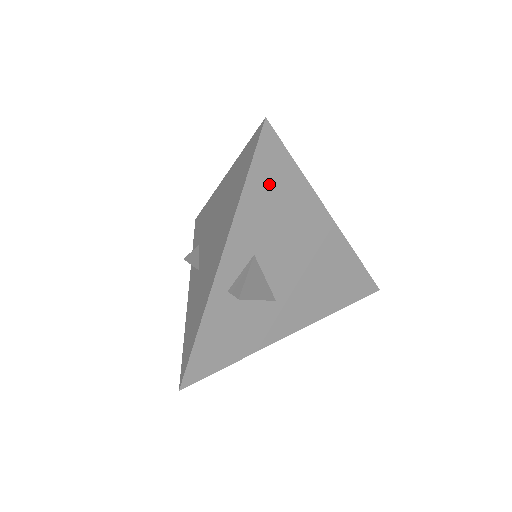
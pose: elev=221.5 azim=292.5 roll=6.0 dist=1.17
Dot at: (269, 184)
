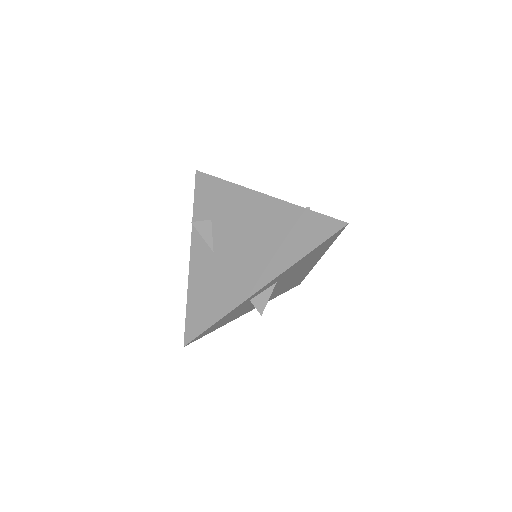
Dot at: (316, 251)
